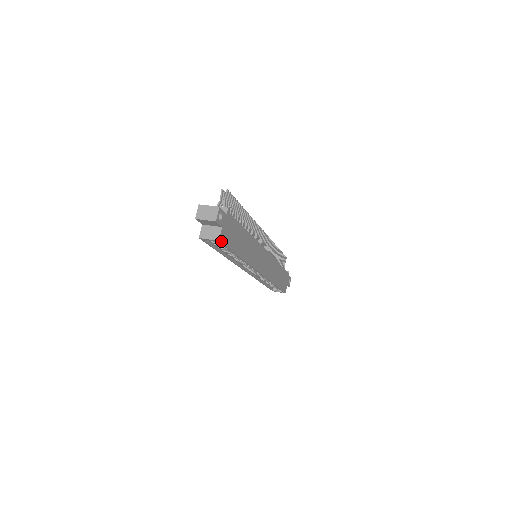
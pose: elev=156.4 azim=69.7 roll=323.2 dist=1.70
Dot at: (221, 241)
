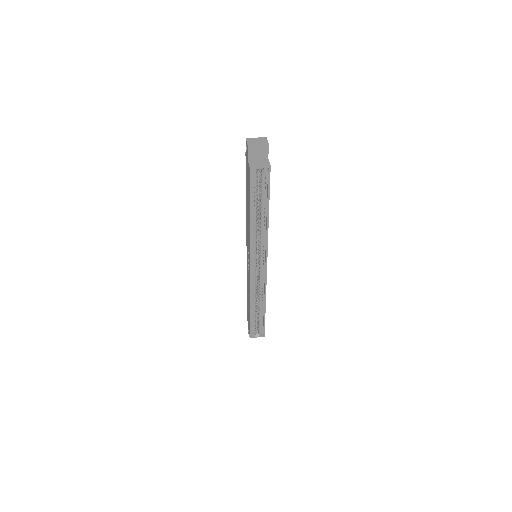
Dot at: (270, 170)
